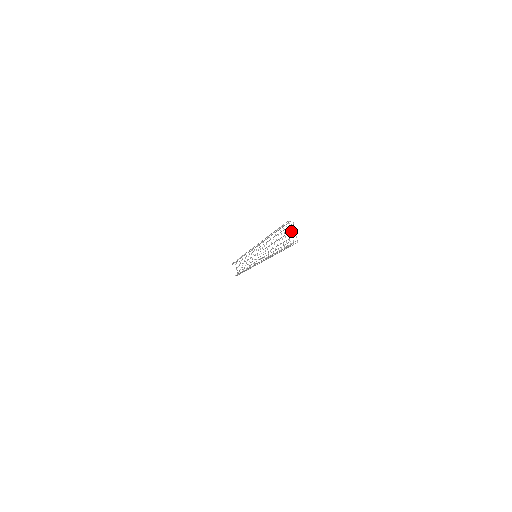
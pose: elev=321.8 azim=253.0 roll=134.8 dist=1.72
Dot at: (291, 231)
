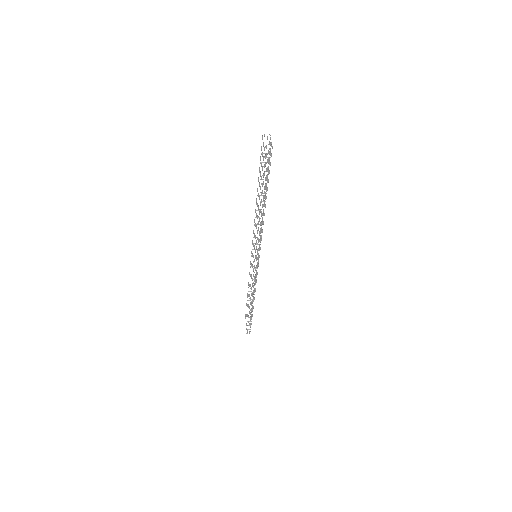
Dot at: (269, 149)
